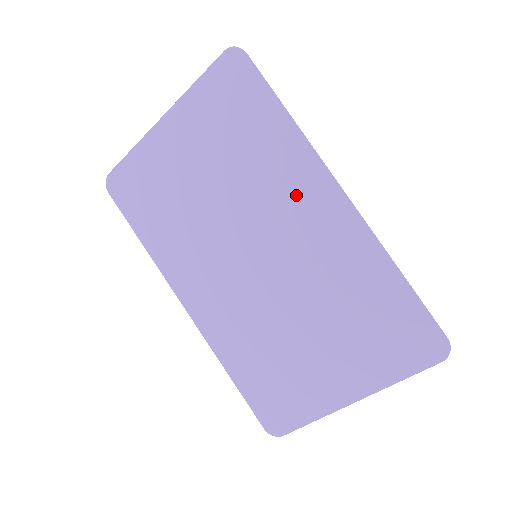
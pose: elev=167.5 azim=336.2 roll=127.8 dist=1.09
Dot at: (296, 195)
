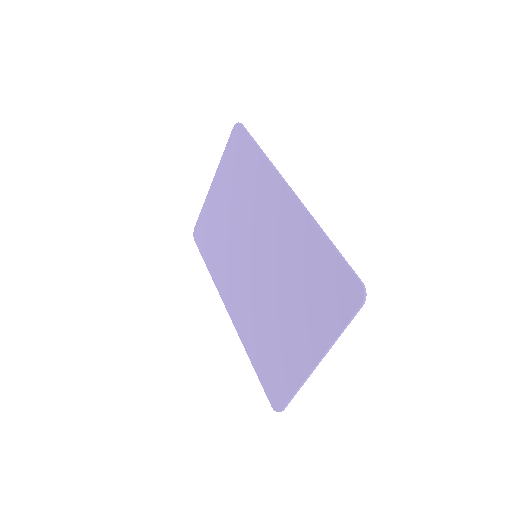
Dot at: (269, 202)
